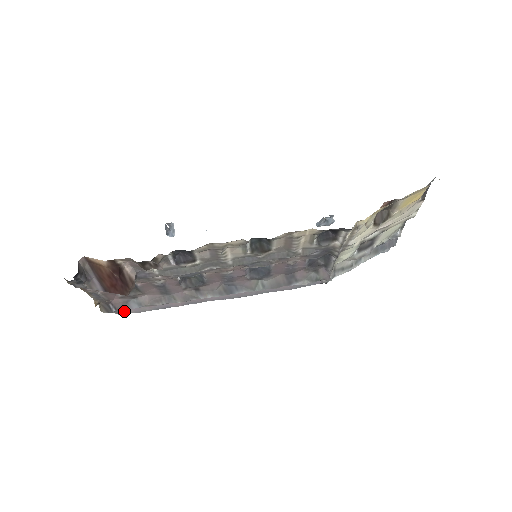
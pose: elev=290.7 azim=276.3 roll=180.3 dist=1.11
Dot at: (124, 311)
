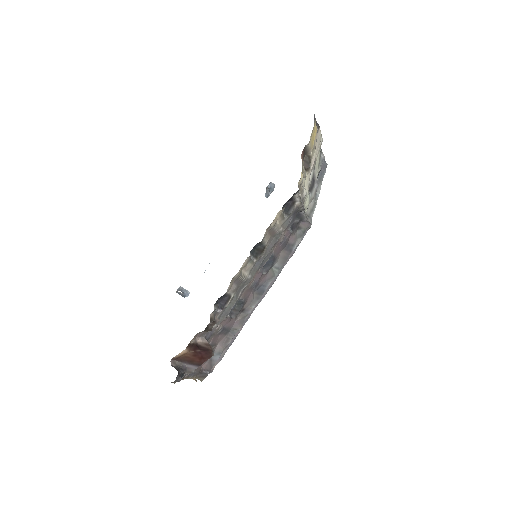
Dot at: (213, 367)
